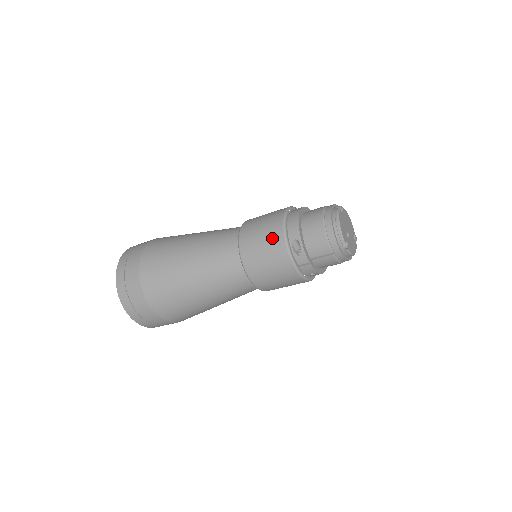
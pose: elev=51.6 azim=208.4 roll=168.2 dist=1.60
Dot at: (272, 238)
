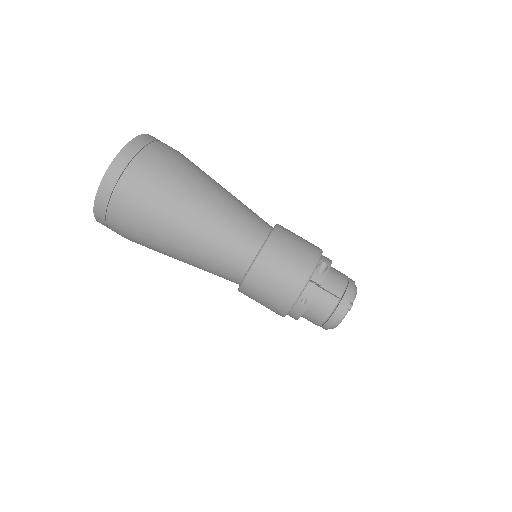
Dot at: (310, 245)
